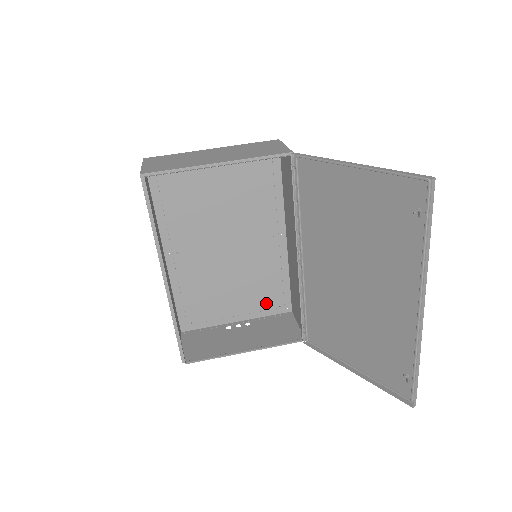
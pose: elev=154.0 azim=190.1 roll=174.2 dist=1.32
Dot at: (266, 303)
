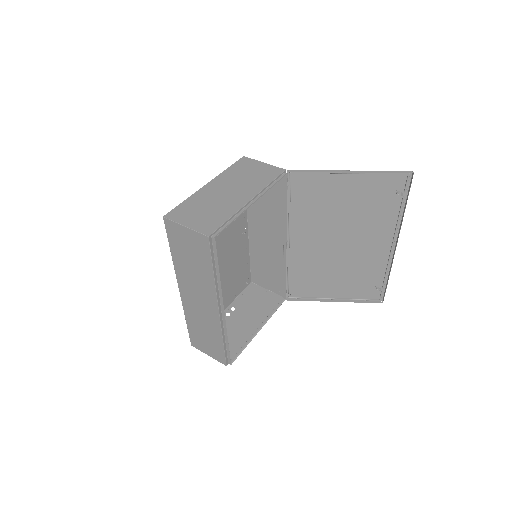
Dot at: (239, 286)
